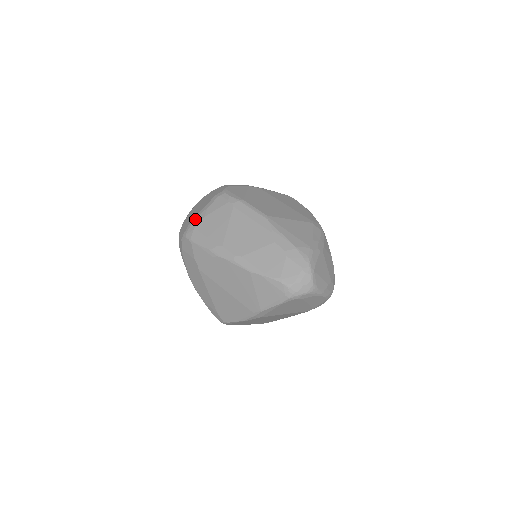
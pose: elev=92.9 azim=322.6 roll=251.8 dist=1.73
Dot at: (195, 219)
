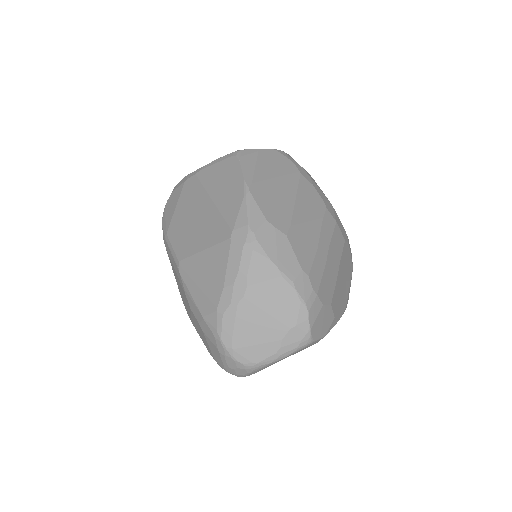
Dot at: occluded
